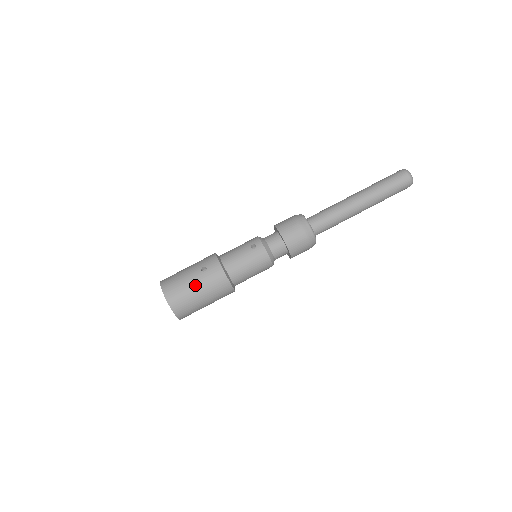
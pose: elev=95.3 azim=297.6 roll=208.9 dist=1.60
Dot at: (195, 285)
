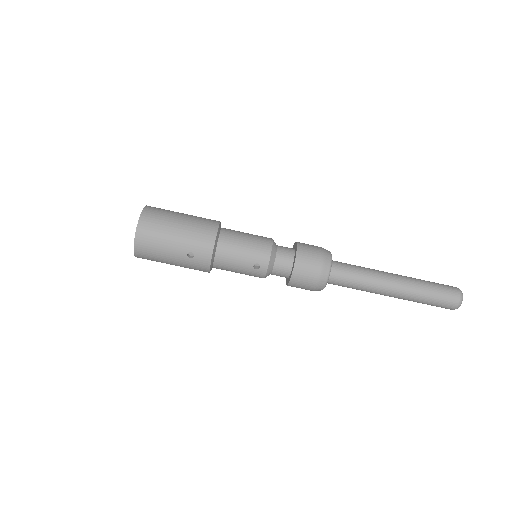
Dot at: (172, 261)
